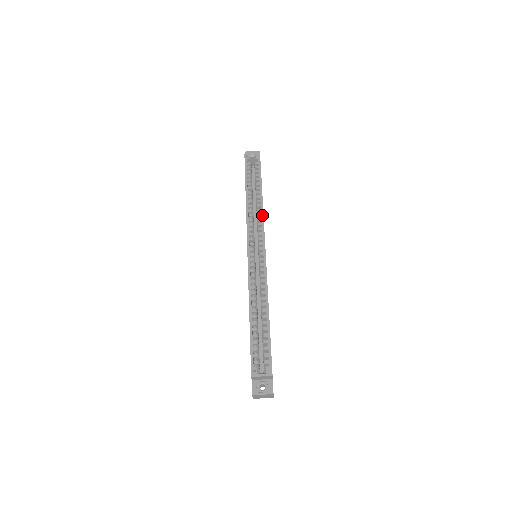
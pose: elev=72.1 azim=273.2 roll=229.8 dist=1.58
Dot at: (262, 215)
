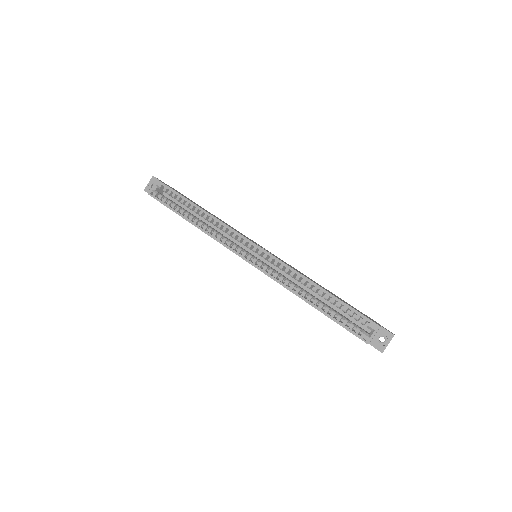
Dot at: (222, 224)
